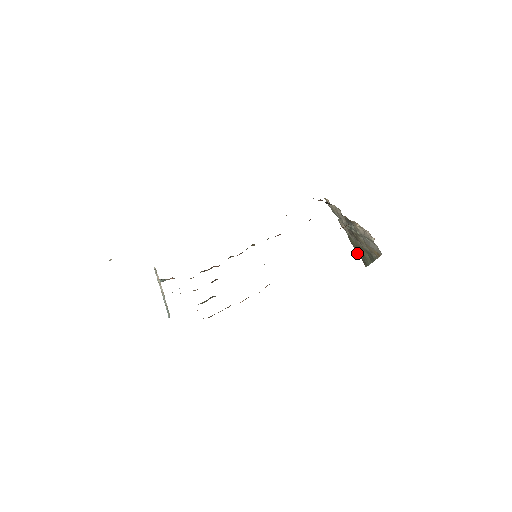
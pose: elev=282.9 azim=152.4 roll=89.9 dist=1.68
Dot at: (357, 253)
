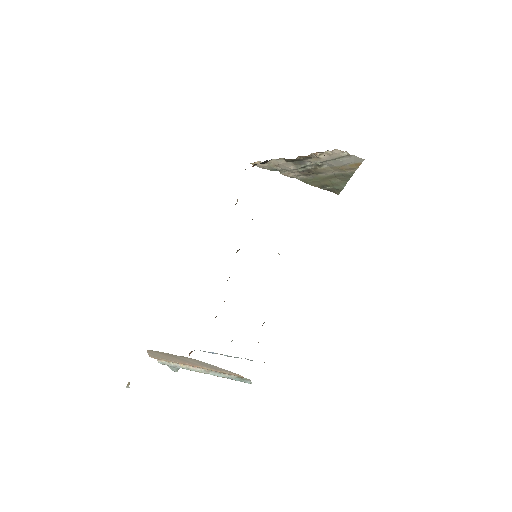
Dot at: occluded
